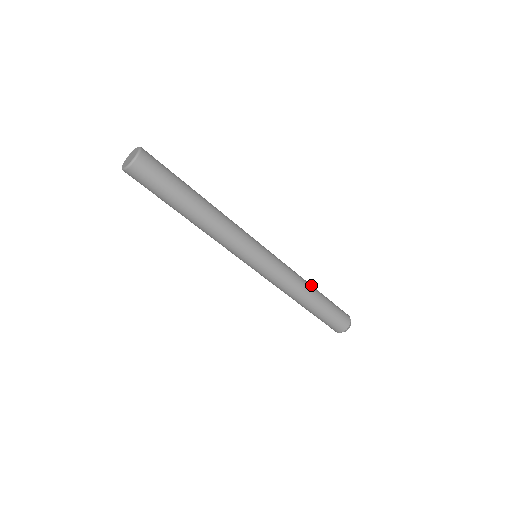
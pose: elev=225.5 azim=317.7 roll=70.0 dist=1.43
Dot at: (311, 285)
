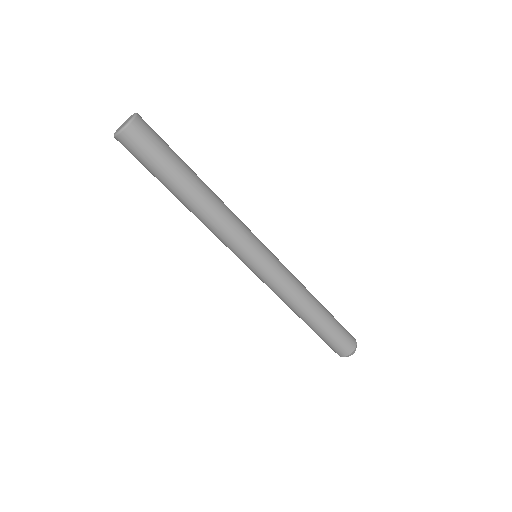
Dot at: occluded
